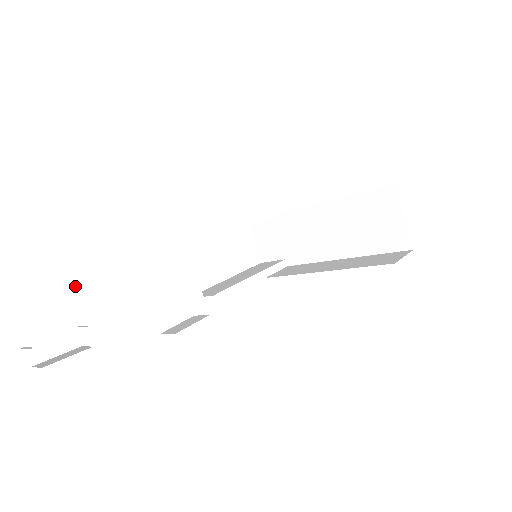
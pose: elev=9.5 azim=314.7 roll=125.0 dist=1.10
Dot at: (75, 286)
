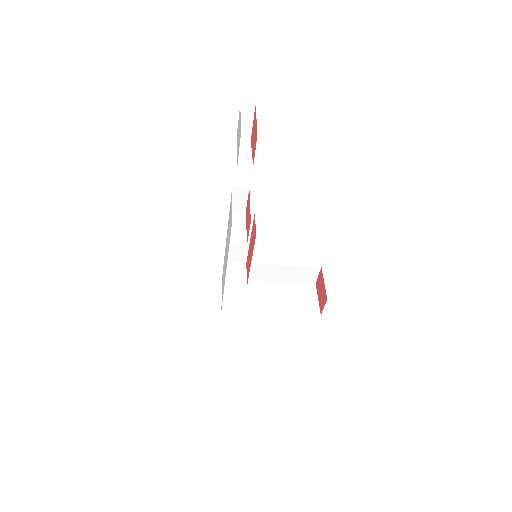
Dot at: (249, 146)
